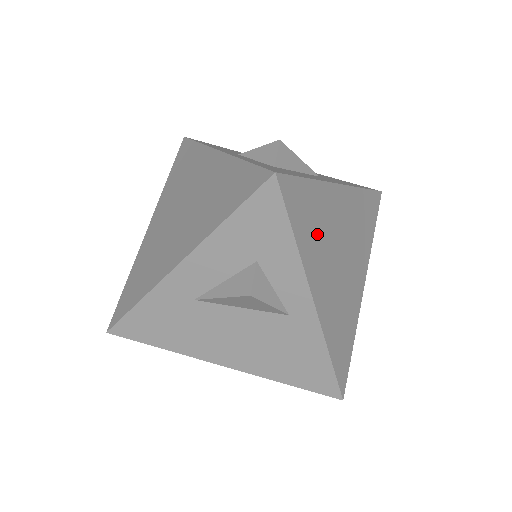
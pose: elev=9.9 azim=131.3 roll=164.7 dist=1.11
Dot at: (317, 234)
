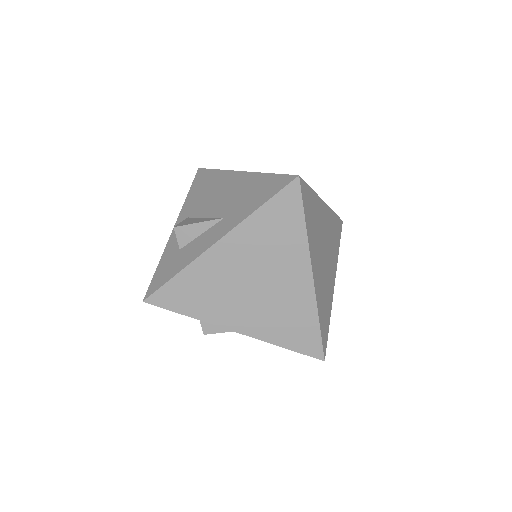
Dot at: (209, 296)
